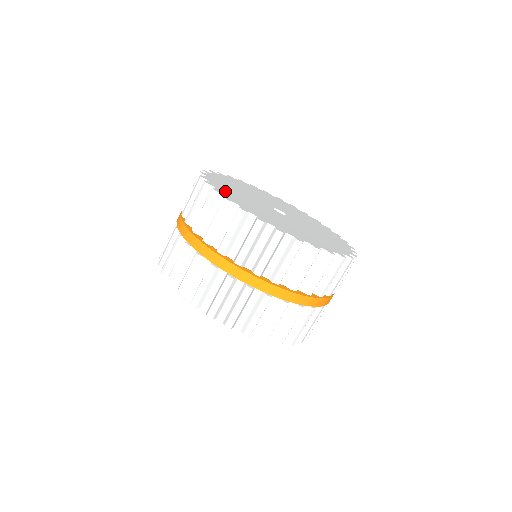
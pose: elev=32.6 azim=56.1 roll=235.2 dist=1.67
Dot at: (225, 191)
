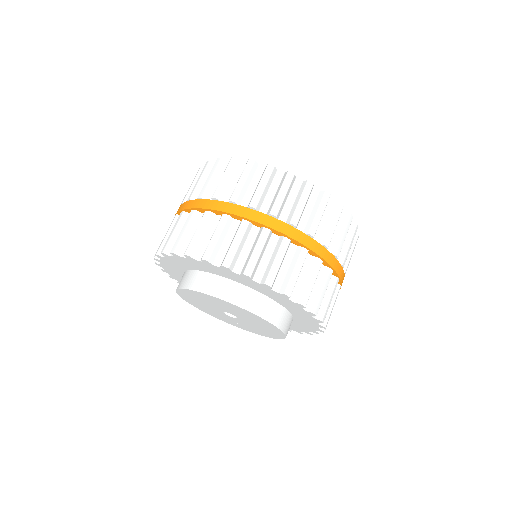
Dot at: occluded
